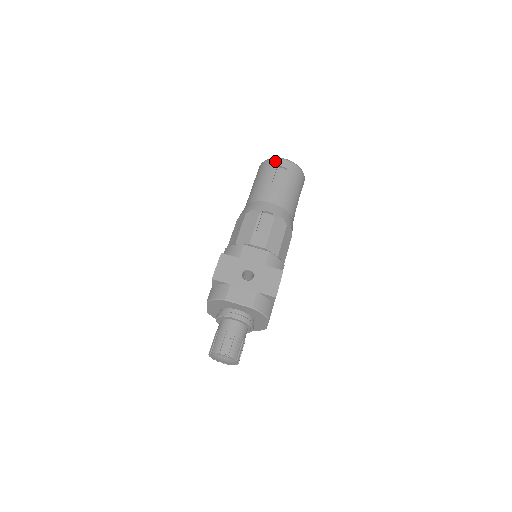
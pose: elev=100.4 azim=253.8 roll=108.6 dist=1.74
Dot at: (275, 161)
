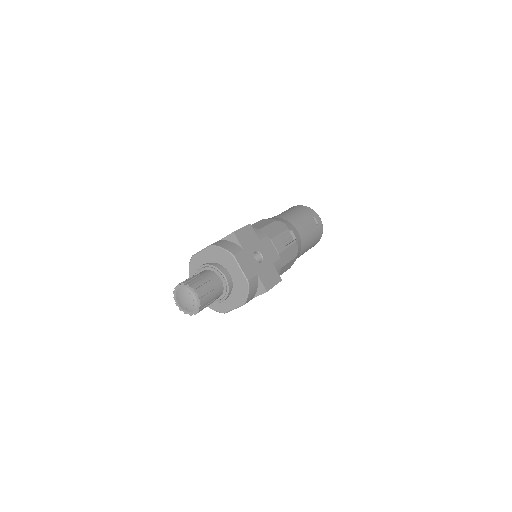
Dot at: (313, 212)
